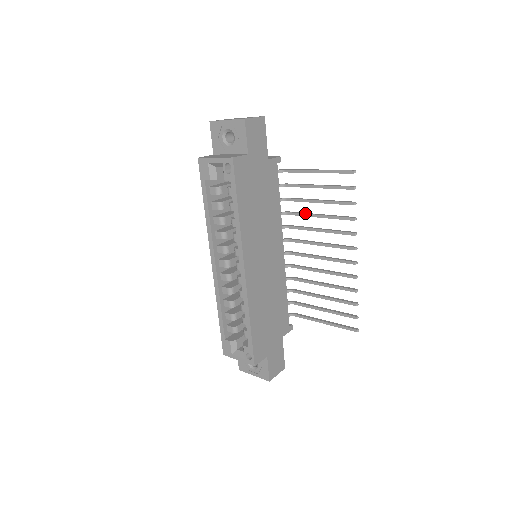
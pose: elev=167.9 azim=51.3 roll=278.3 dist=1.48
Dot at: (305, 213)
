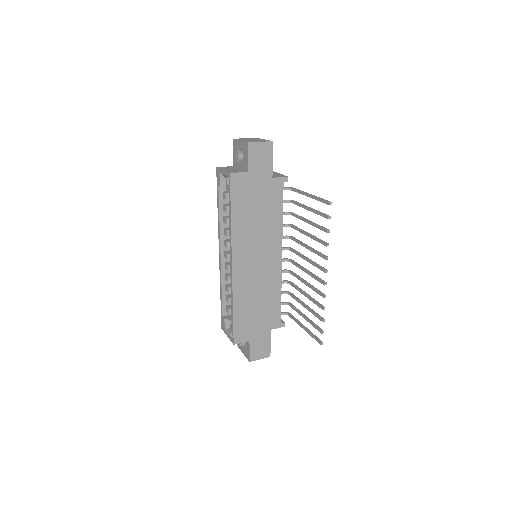
Dot at: (301, 229)
